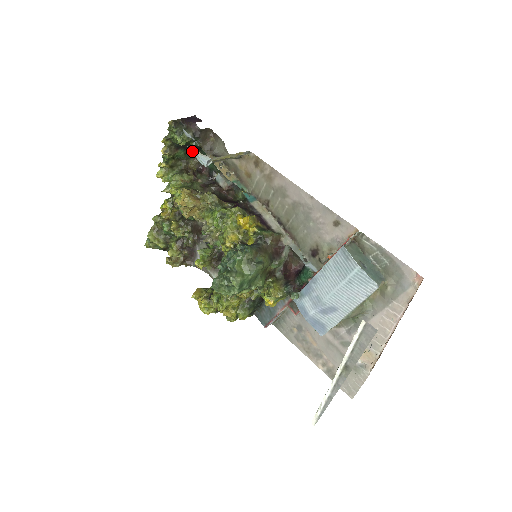
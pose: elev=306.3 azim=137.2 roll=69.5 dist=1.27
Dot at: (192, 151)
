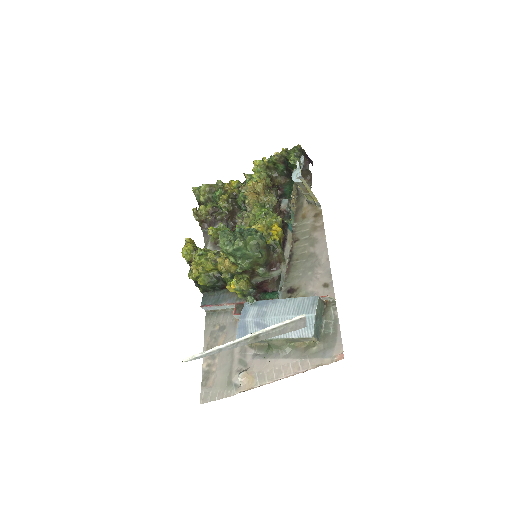
Dot at: (287, 175)
